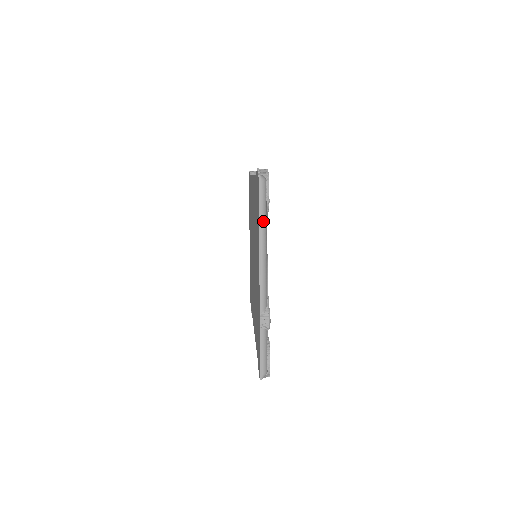
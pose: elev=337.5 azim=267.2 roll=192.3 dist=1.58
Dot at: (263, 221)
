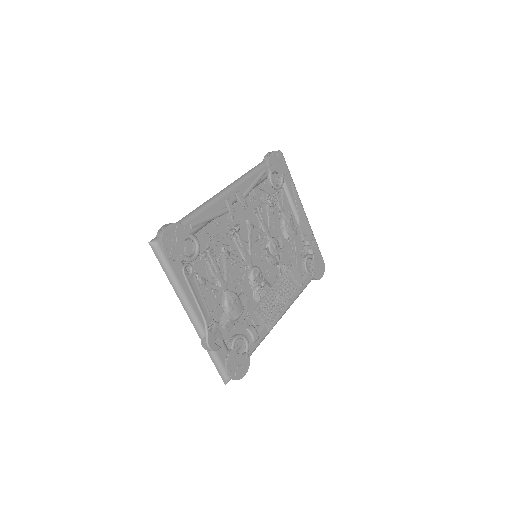
Dot at: (169, 275)
